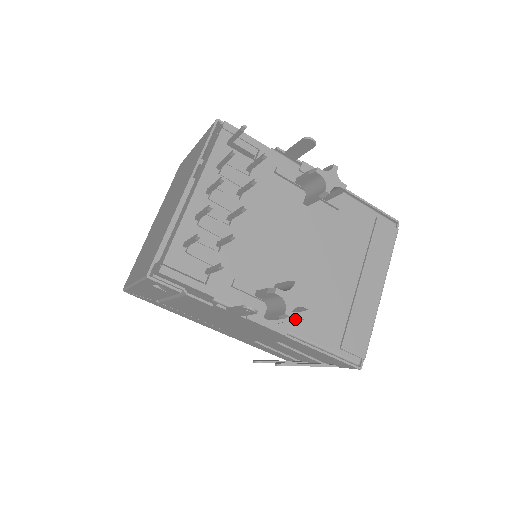
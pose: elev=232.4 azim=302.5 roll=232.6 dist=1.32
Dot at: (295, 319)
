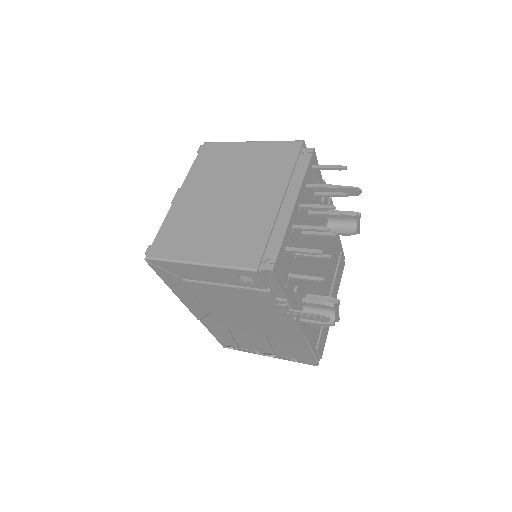
Dot at: (307, 324)
